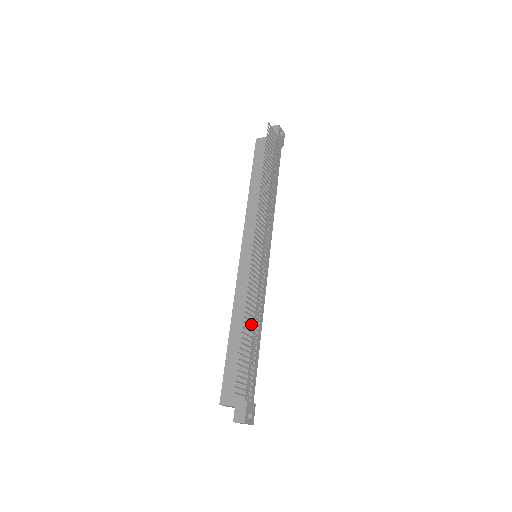
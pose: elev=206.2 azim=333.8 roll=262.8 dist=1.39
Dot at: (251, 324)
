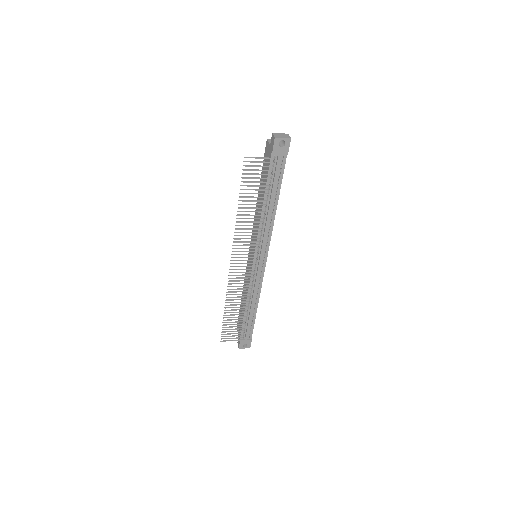
Dot at: (245, 303)
